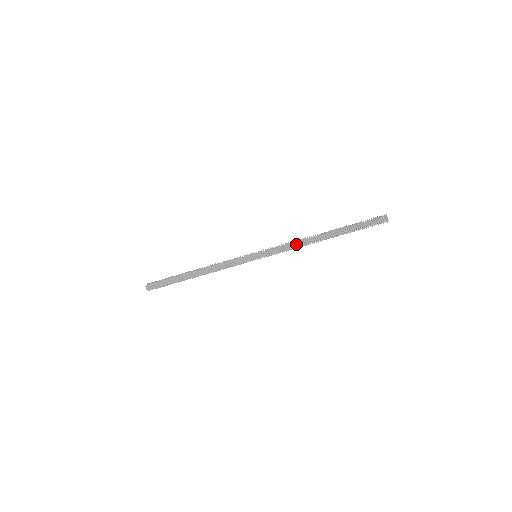
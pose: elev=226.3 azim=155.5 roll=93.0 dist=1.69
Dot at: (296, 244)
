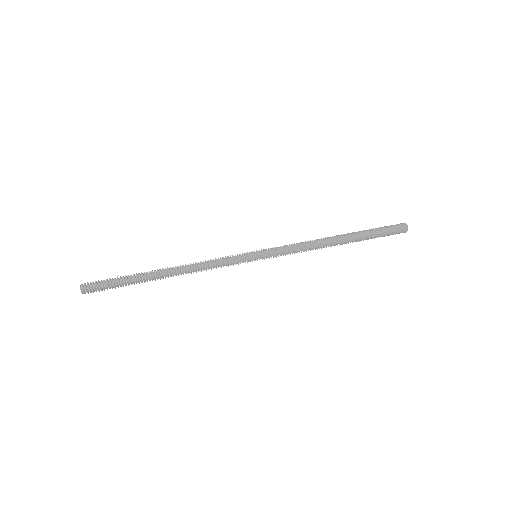
Dot at: (310, 247)
